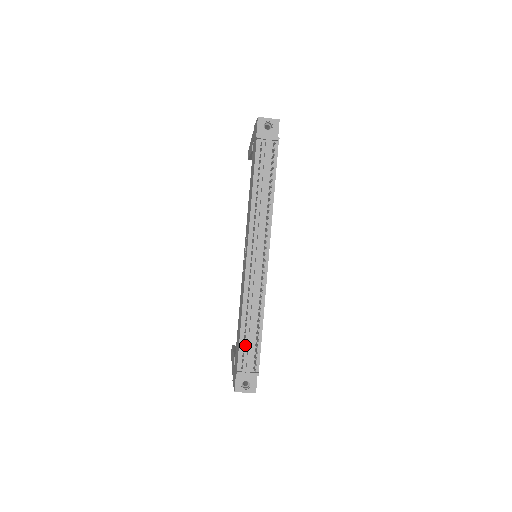
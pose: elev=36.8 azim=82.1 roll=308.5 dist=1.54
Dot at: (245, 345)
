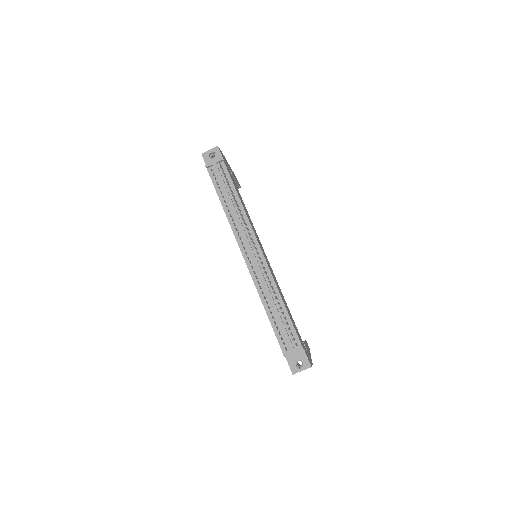
Dot at: (279, 329)
